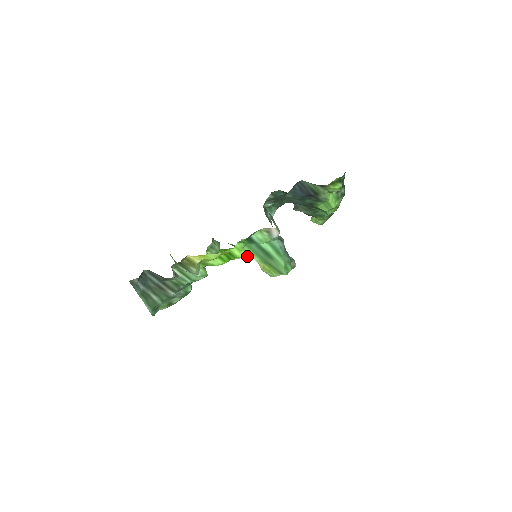
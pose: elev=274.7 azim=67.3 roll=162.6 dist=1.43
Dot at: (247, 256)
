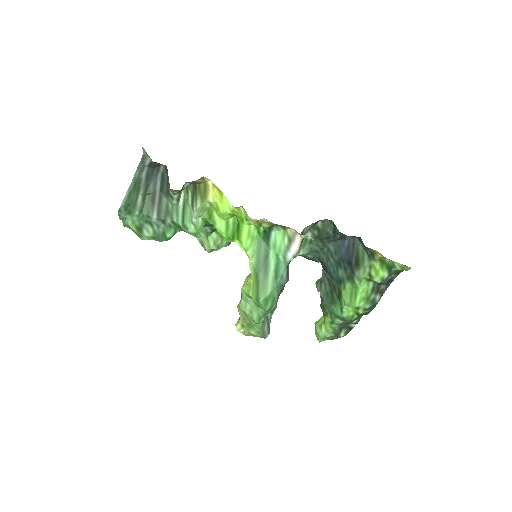
Dot at: (248, 251)
